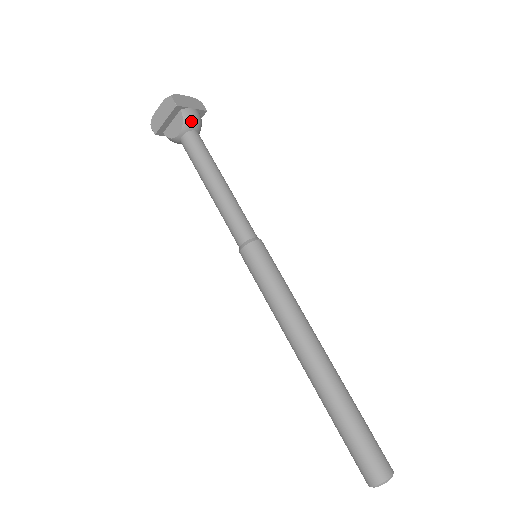
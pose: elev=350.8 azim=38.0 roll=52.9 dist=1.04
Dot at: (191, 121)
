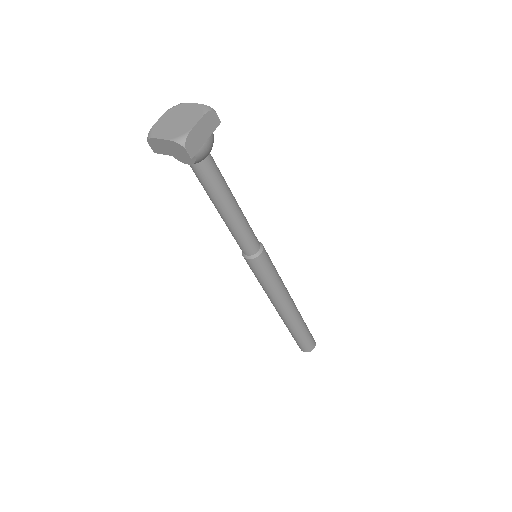
Dot at: (205, 156)
